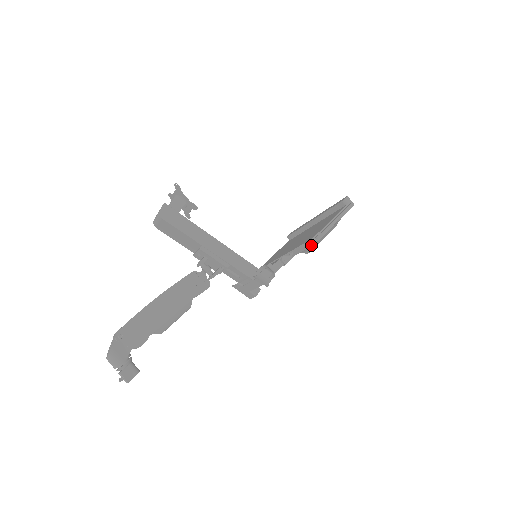
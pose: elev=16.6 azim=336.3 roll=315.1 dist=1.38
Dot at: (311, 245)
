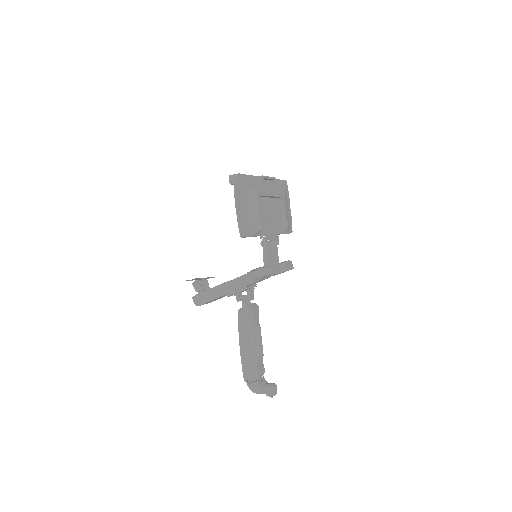
Dot at: occluded
